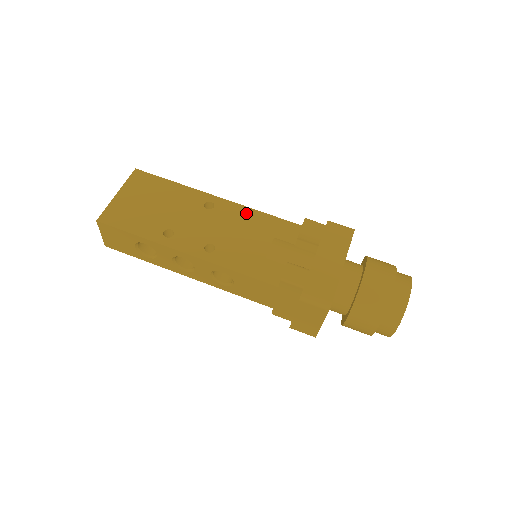
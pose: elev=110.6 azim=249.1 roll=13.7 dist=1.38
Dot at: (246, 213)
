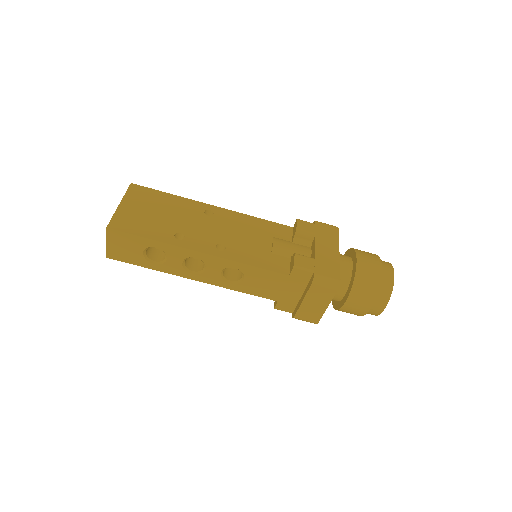
Dot at: (243, 218)
